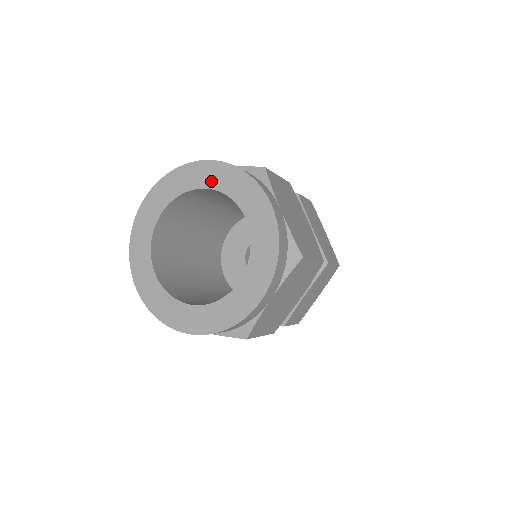
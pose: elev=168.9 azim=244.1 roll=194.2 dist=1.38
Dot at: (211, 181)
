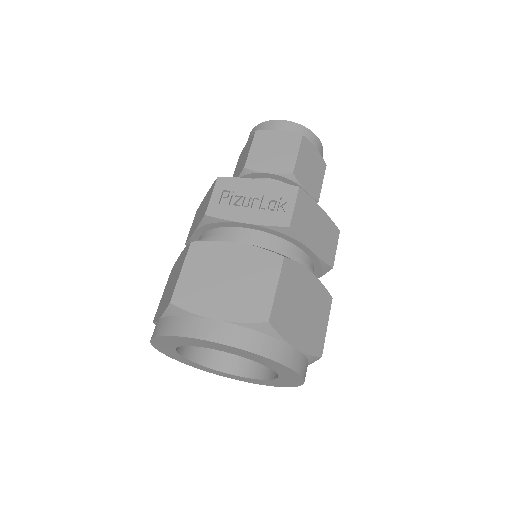
Dot at: (221, 349)
